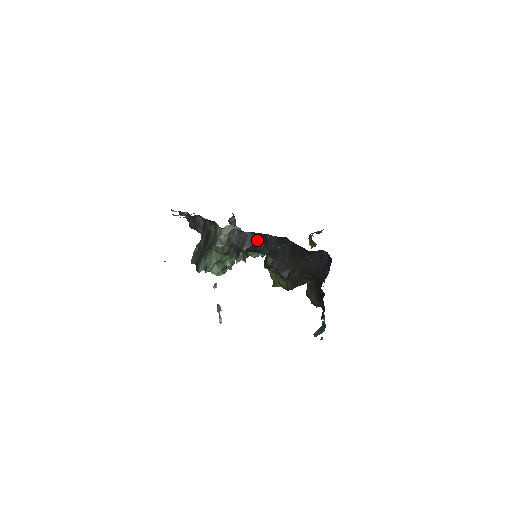
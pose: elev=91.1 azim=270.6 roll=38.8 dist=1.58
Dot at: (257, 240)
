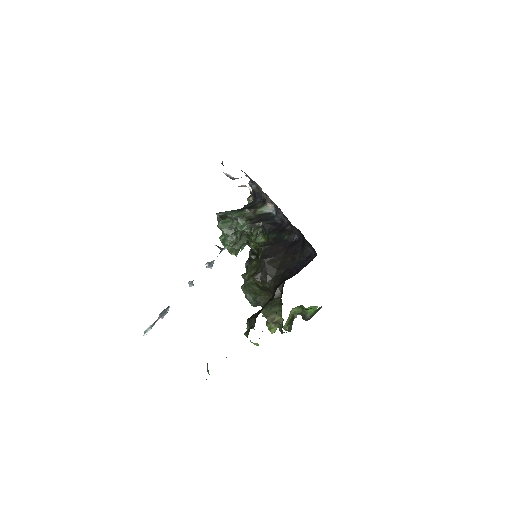
Dot at: (278, 226)
